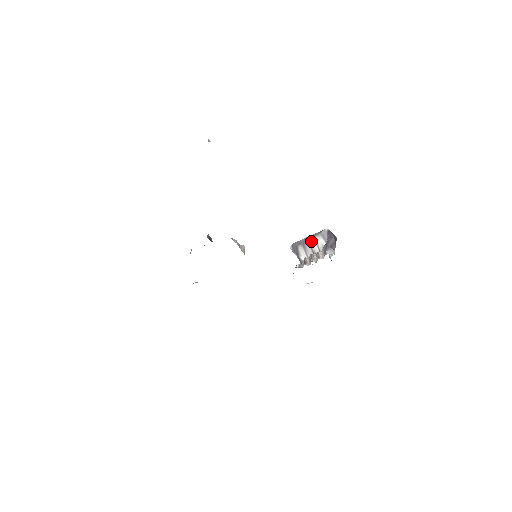
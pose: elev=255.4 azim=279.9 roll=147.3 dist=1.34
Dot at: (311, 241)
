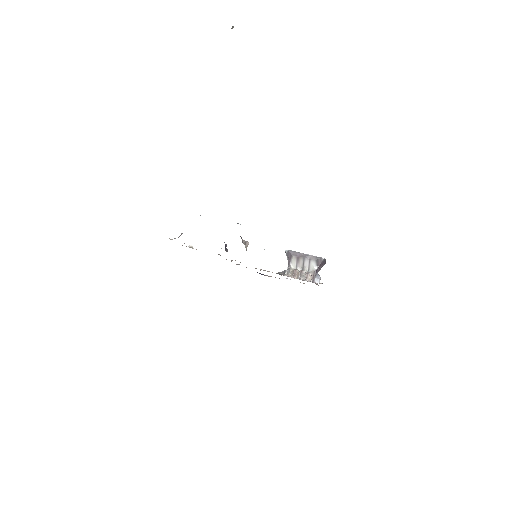
Dot at: (306, 260)
